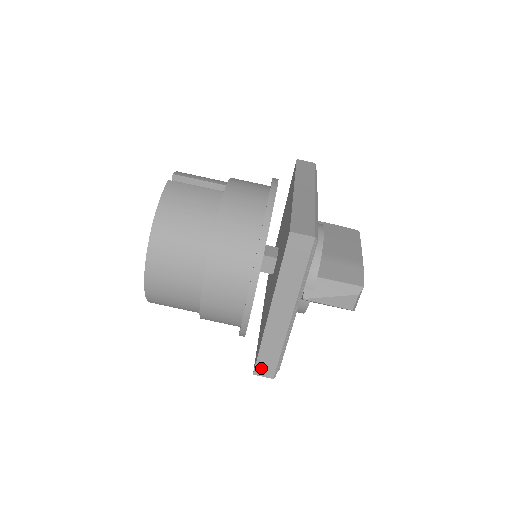
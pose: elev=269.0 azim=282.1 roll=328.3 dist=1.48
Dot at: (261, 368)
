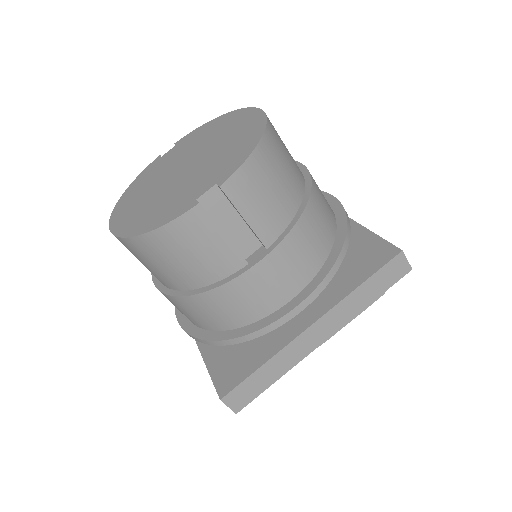
Dot at: occluded
